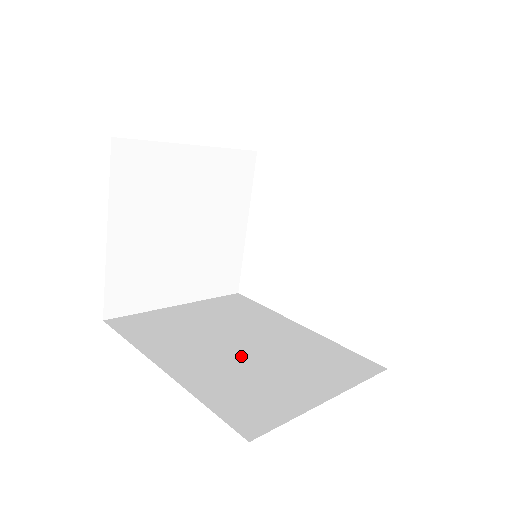
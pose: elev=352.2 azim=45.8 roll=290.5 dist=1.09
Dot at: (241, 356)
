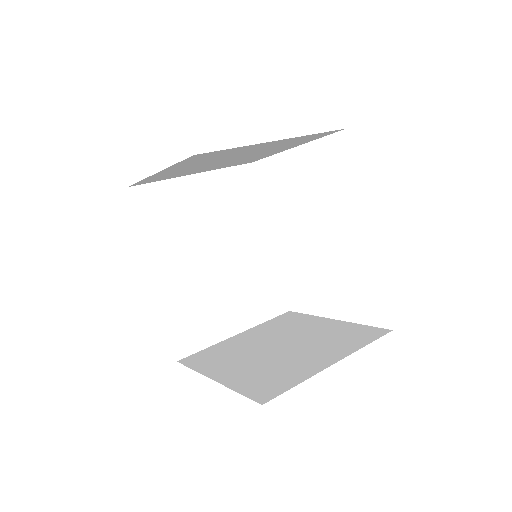
Dot at: (209, 273)
